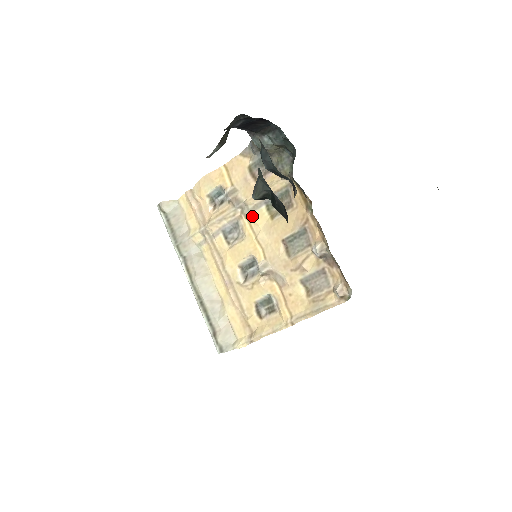
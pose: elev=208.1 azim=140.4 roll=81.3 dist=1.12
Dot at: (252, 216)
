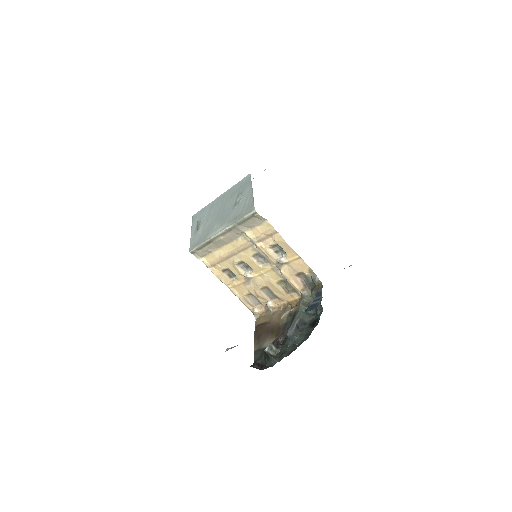
Dot at: (274, 273)
